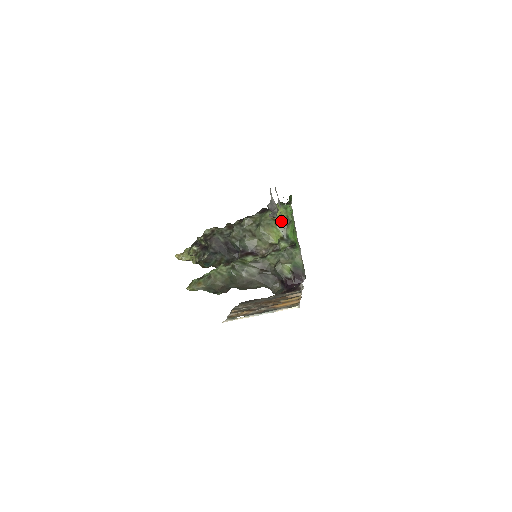
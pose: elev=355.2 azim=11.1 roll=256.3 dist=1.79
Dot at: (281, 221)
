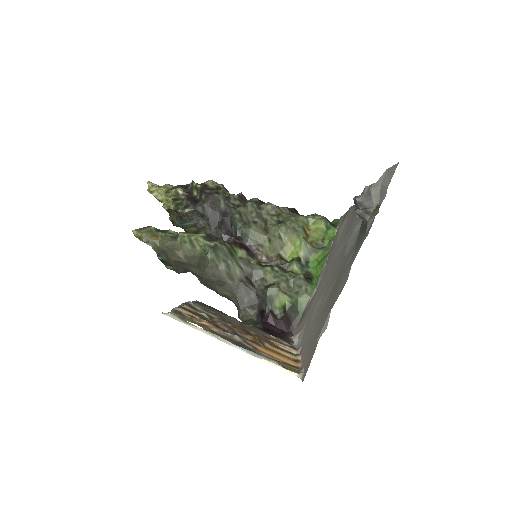
Dot at: (312, 238)
